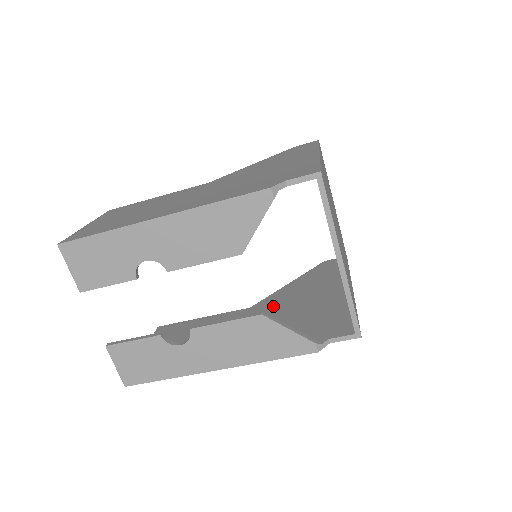
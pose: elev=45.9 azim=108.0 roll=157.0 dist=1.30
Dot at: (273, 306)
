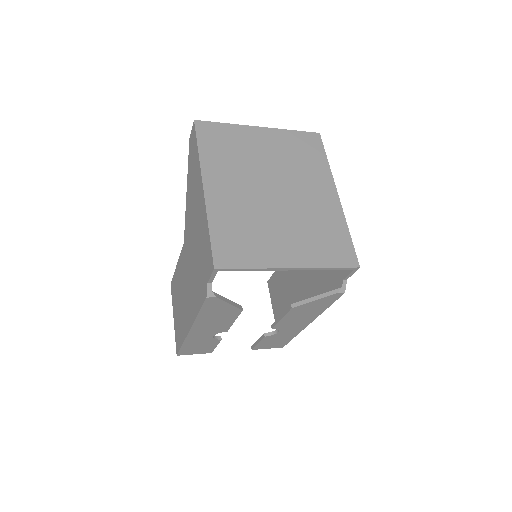
Dot at: occluded
